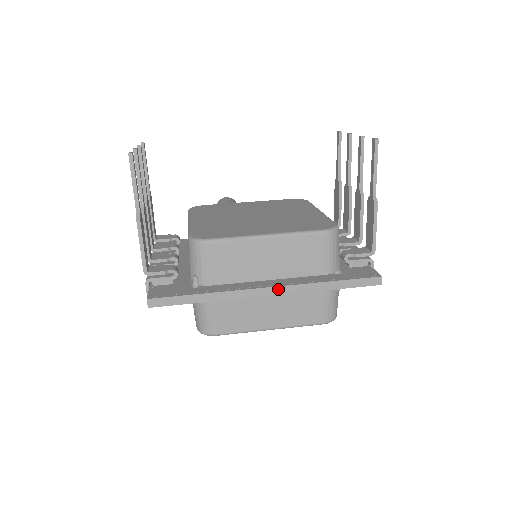
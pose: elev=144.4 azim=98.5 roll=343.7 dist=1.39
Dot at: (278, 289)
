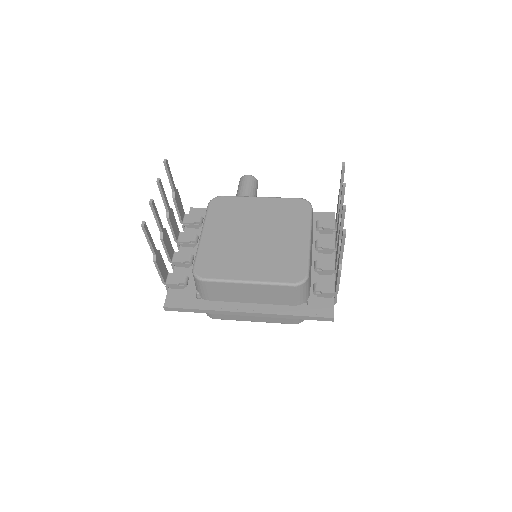
Dot at: (254, 314)
